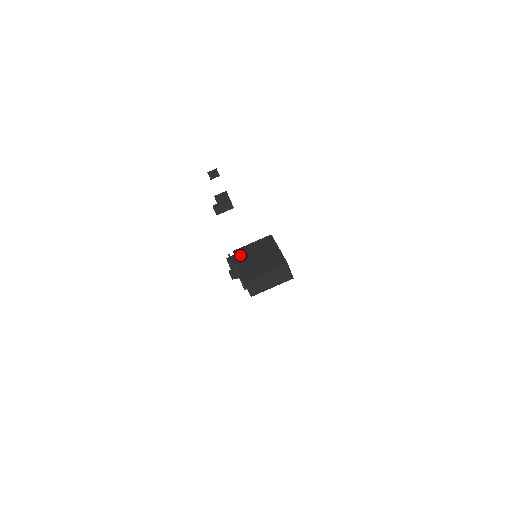
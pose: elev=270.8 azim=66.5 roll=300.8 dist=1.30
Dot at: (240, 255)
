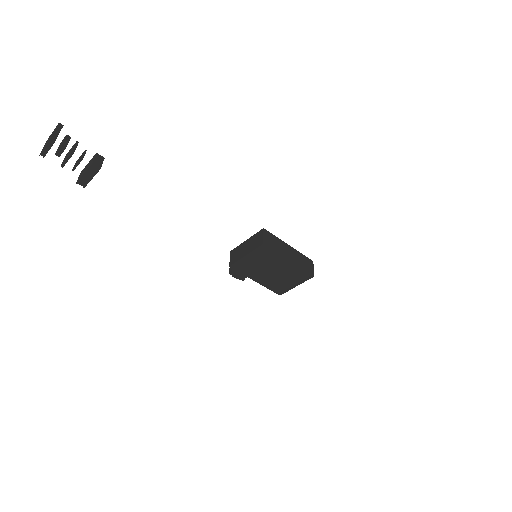
Dot at: (244, 270)
